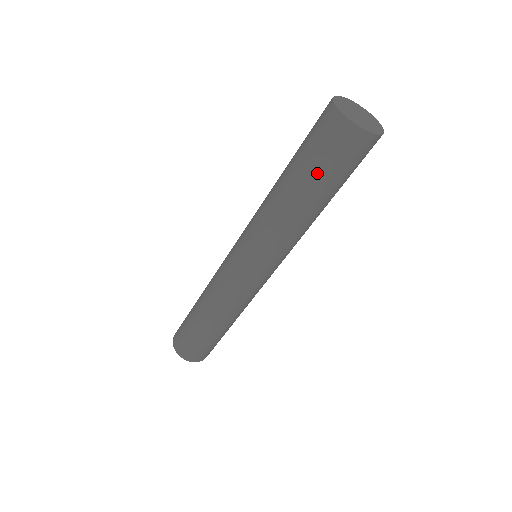
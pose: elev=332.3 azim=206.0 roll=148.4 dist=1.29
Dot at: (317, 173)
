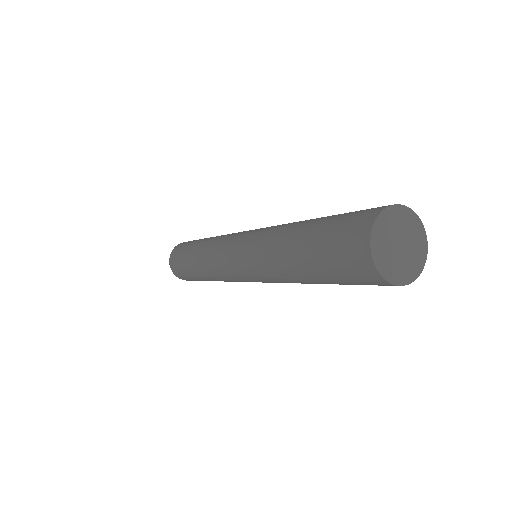
Dot at: (318, 258)
